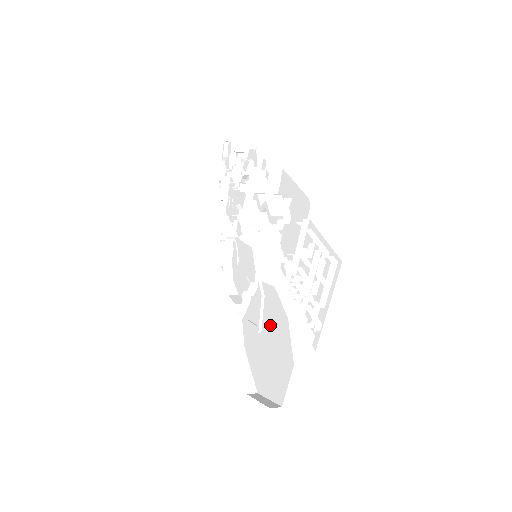
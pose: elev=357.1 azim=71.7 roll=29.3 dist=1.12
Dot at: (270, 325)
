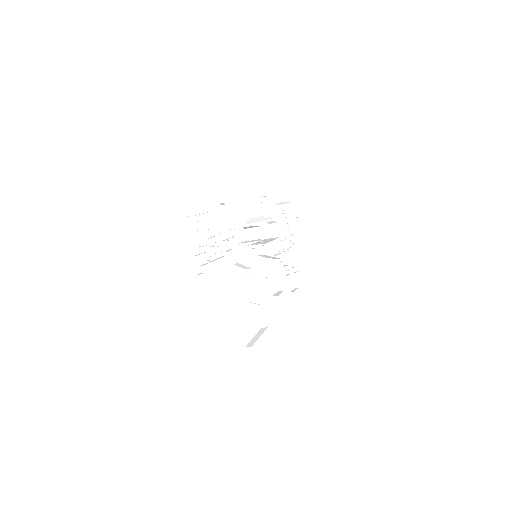
Dot at: occluded
